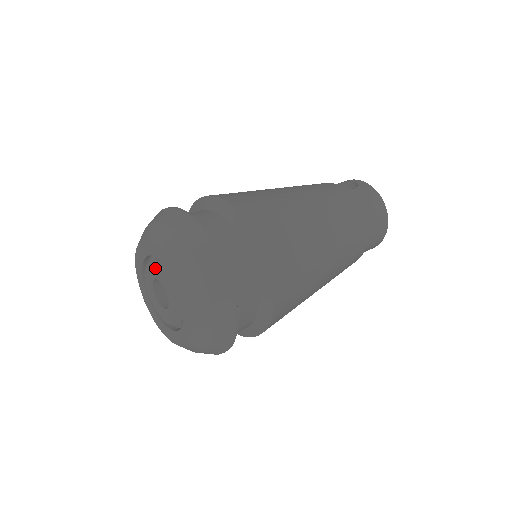
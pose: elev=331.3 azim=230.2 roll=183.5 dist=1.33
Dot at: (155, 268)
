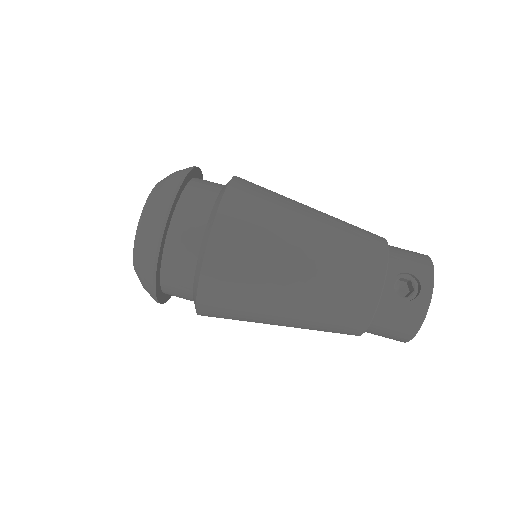
Dot at: occluded
